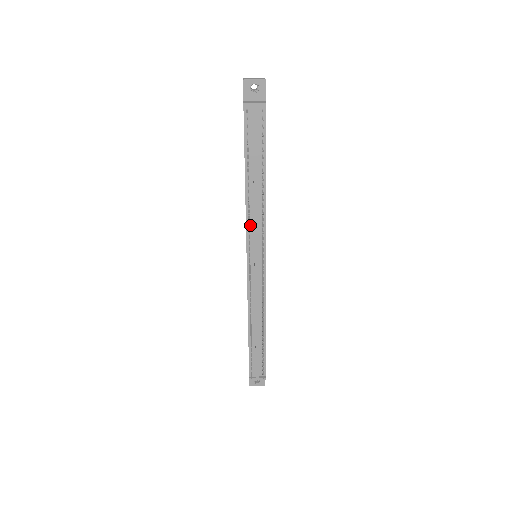
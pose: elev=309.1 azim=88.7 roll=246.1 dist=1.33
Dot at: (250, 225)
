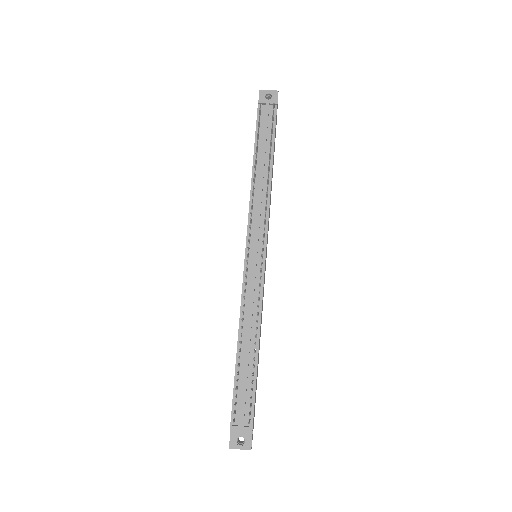
Dot at: (253, 211)
